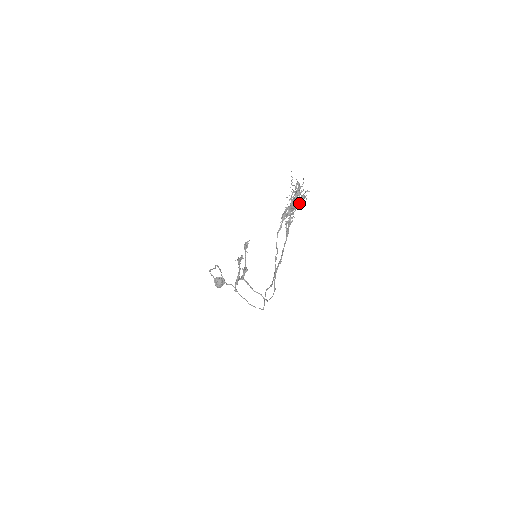
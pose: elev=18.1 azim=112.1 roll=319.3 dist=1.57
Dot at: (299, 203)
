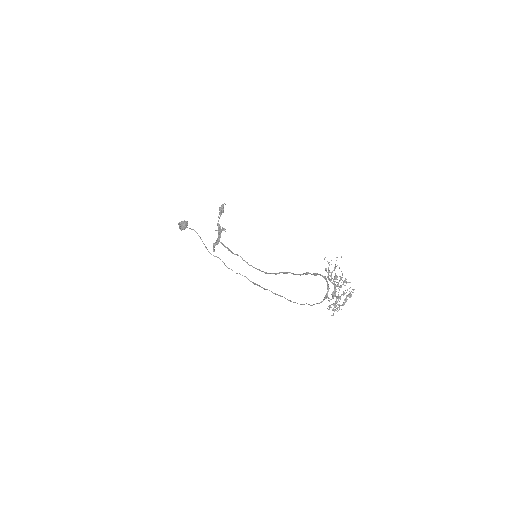
Dot at: (335, 279)
